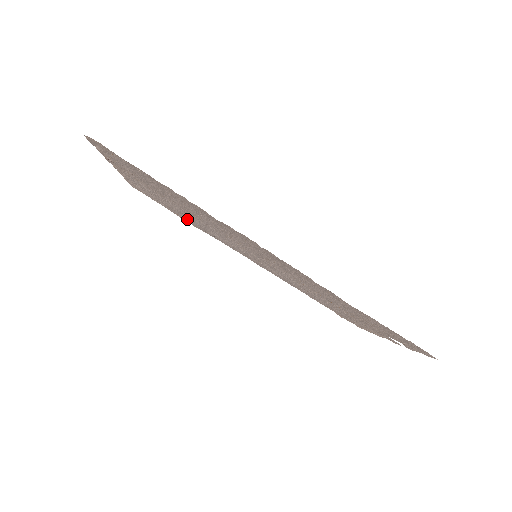
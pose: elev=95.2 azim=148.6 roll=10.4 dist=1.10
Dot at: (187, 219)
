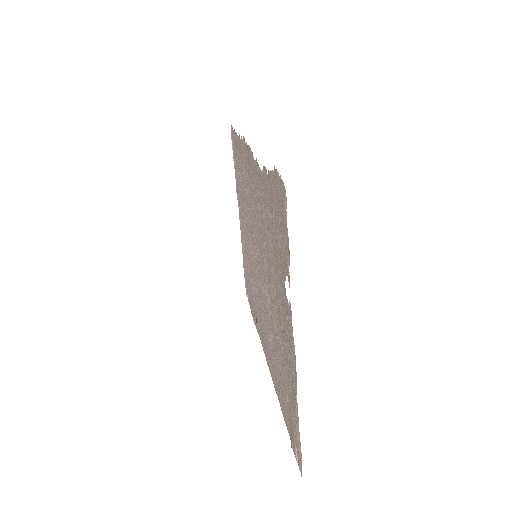
Dot at: occluded
